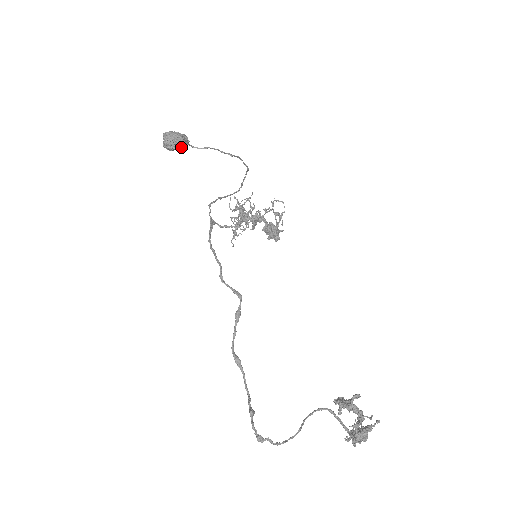
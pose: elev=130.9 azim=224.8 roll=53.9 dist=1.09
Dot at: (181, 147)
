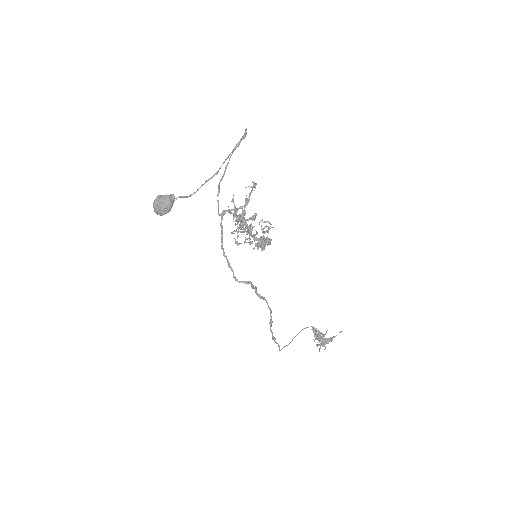
Dot at: (171, 206)
